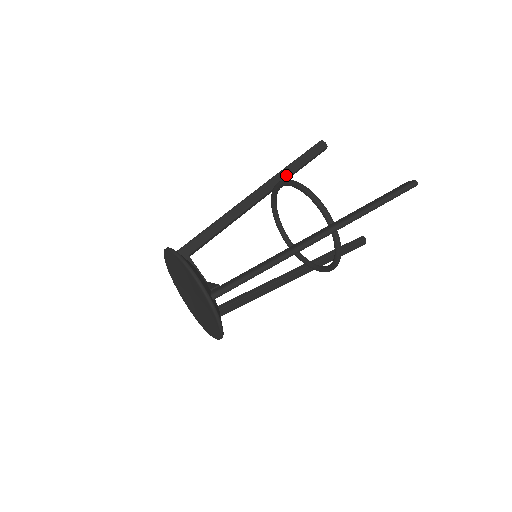
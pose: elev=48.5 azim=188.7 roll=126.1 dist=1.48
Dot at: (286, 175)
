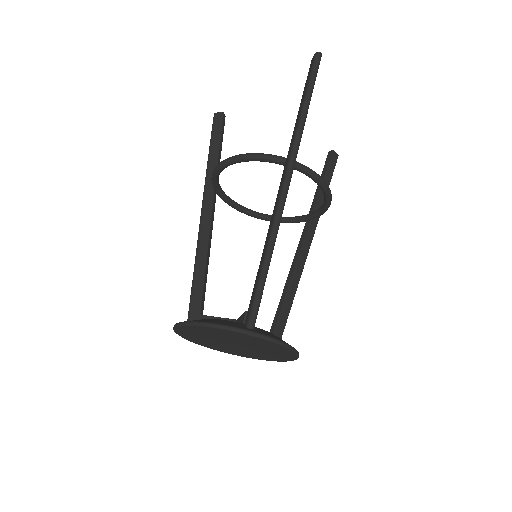
Dot at: occluded
